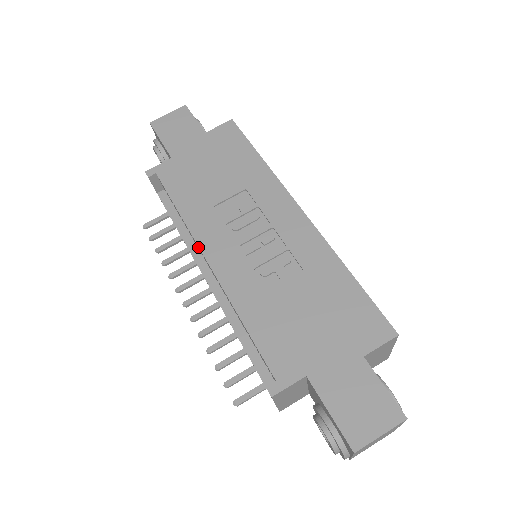
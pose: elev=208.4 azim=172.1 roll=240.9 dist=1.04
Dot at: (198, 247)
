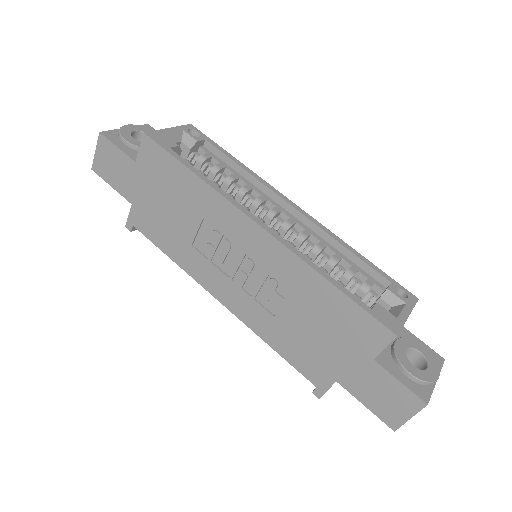
Dot at: occluded
